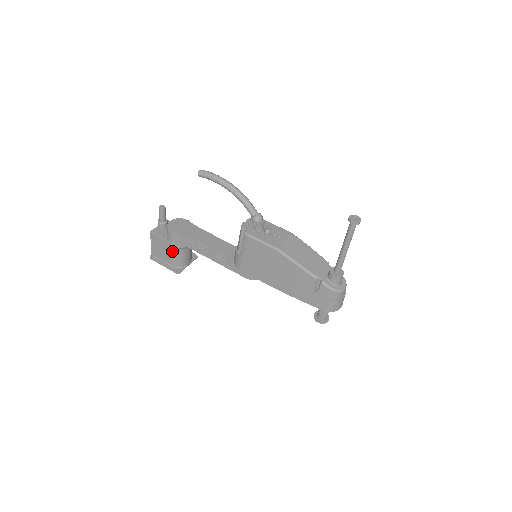
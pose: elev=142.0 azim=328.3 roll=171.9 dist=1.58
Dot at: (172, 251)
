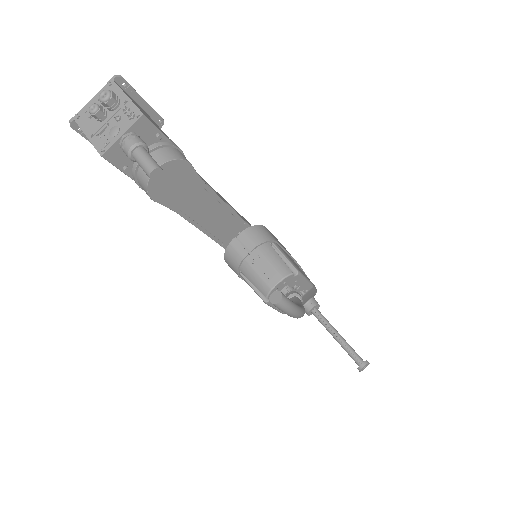
Dot at: occluded
